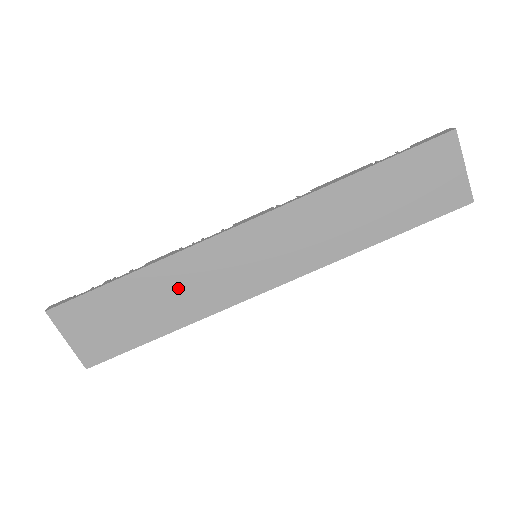
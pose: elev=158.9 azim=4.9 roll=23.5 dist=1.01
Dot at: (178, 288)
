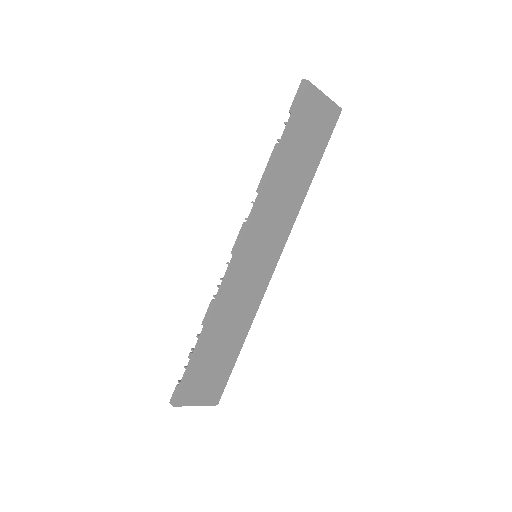
Dot at: (231, 317)
